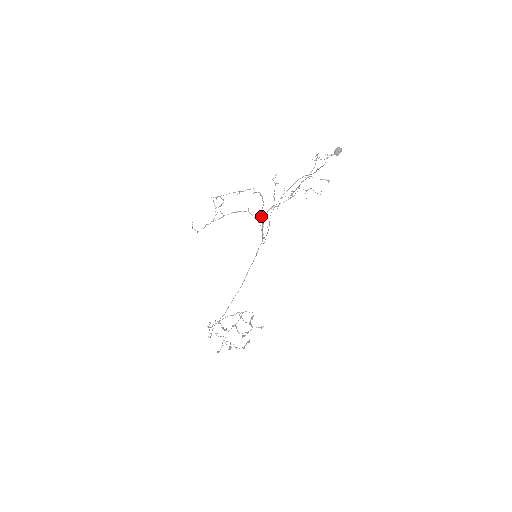
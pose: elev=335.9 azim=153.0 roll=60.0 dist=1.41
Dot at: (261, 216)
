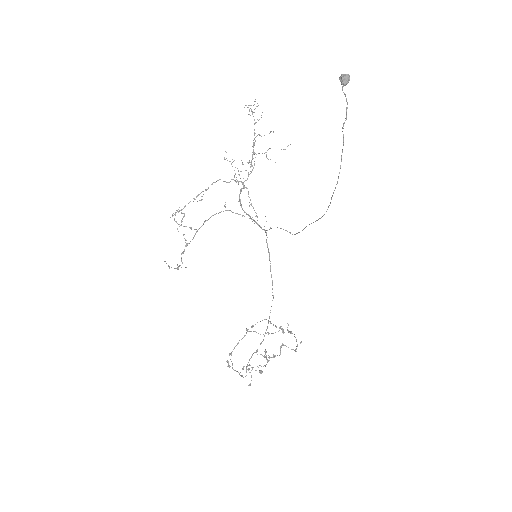
Dot at: occluded
